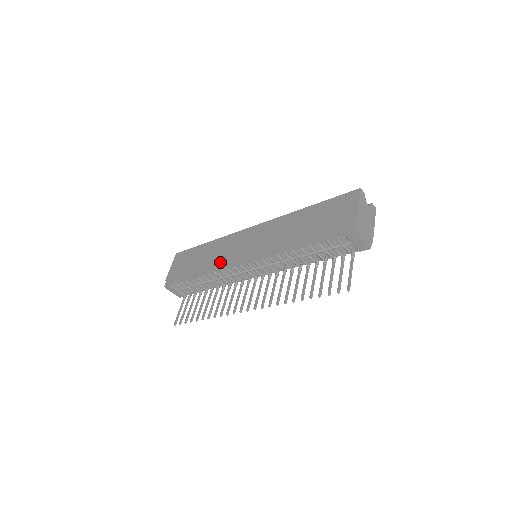
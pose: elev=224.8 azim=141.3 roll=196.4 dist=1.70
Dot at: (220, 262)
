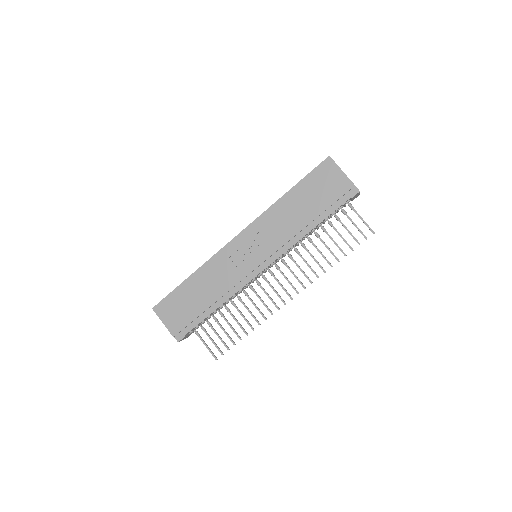
Dot at: (234, 283)
